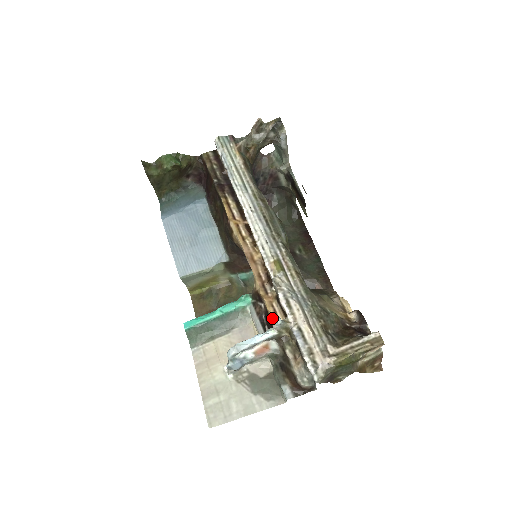
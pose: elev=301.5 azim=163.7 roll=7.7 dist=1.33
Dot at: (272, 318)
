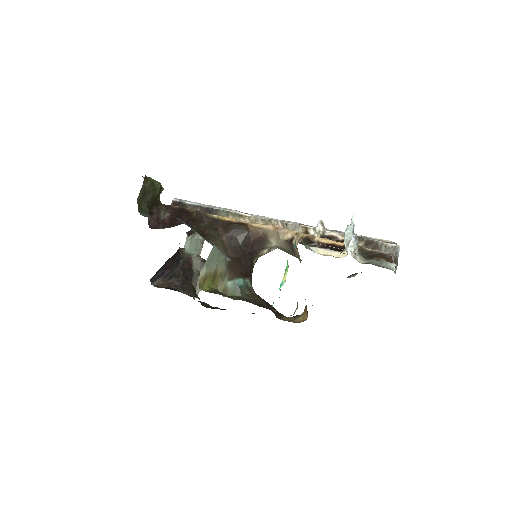
Dot at: (335, 241)
